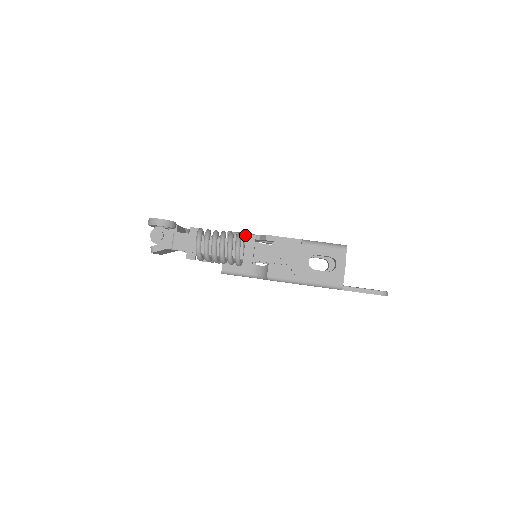
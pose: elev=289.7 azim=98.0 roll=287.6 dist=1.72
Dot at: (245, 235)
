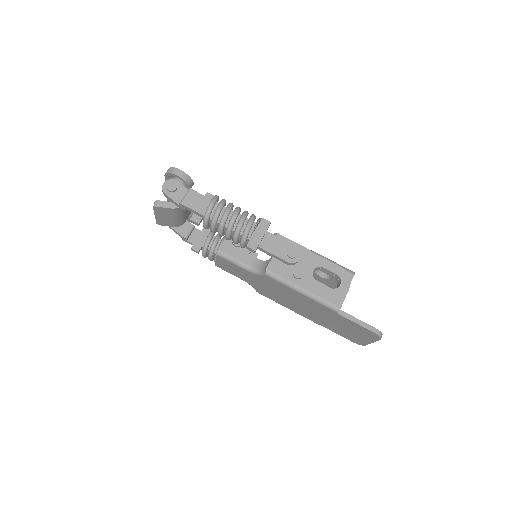
Dot at: (260, 218)
